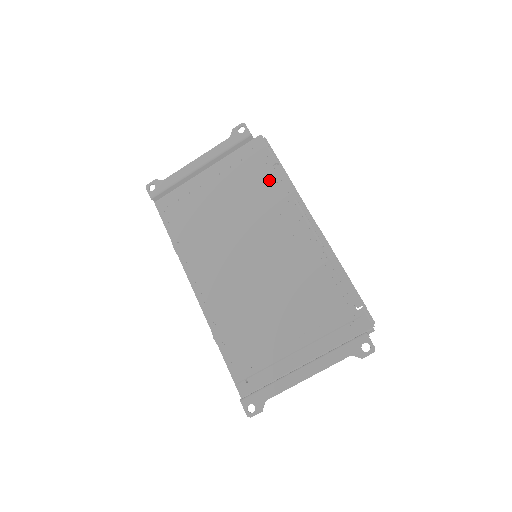
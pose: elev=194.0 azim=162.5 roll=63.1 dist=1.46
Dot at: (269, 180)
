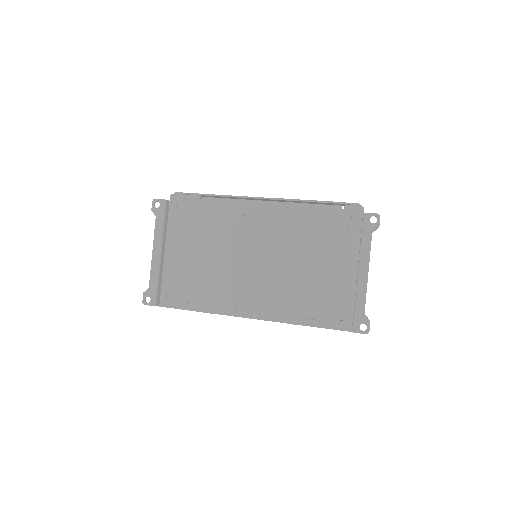
Dot at: (210, 209)
